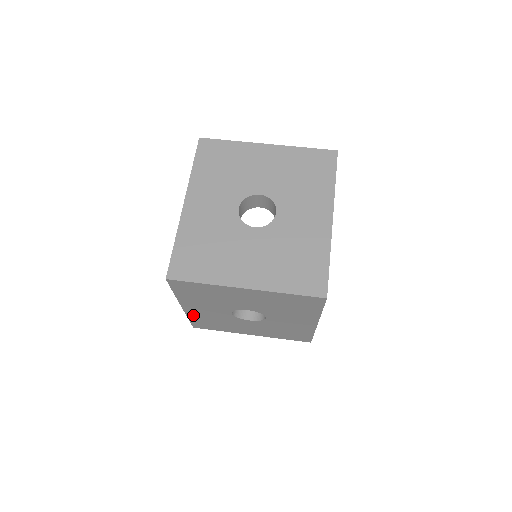
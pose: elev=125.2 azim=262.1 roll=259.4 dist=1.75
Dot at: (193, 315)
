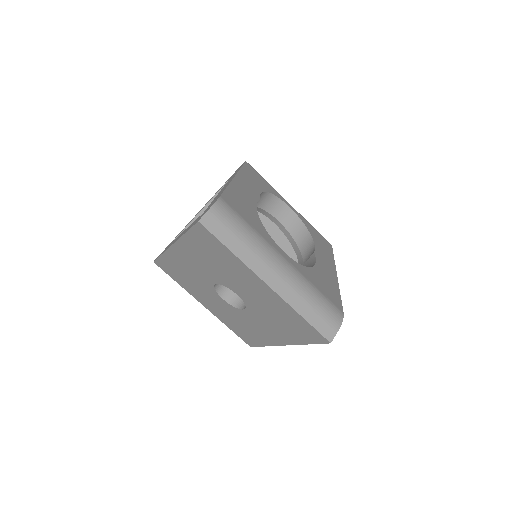
Dot at: occluded
